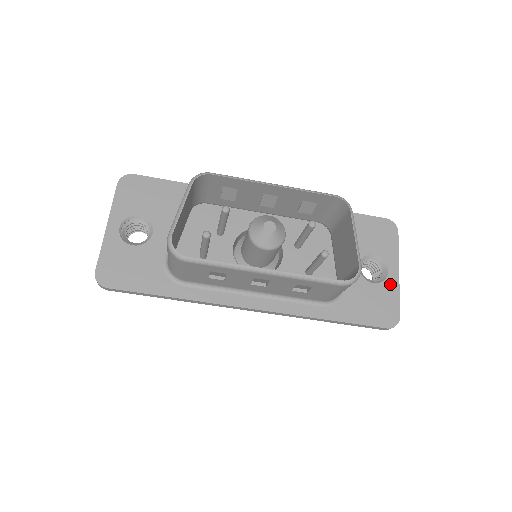
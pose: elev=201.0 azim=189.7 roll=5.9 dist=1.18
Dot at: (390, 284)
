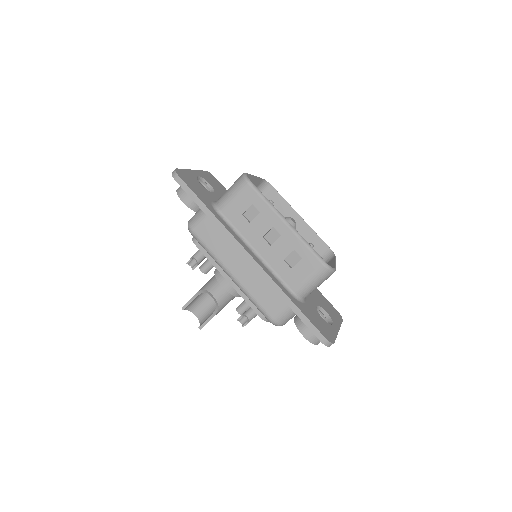
Dot at: (332, 328)
